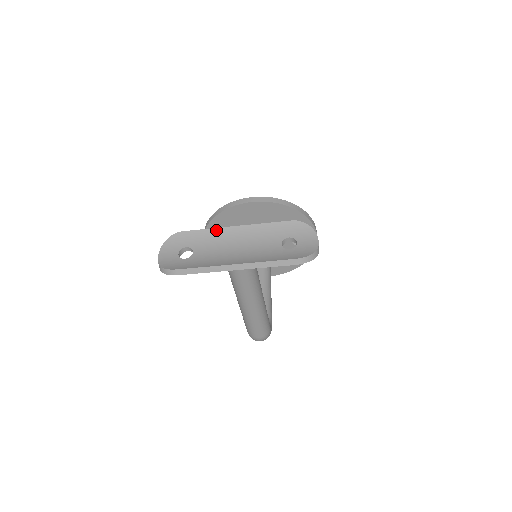
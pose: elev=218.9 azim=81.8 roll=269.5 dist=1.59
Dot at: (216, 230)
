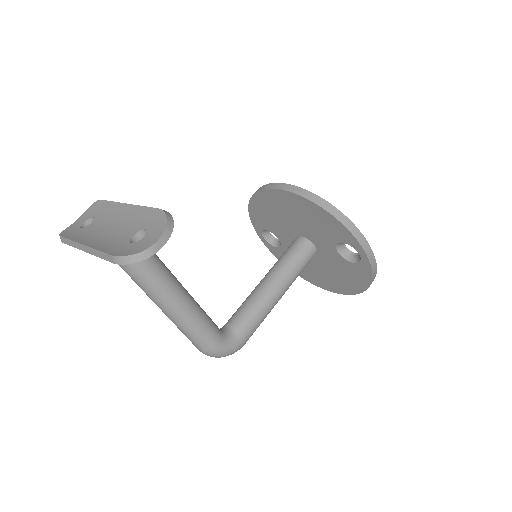
Dot at: (115, 204)
